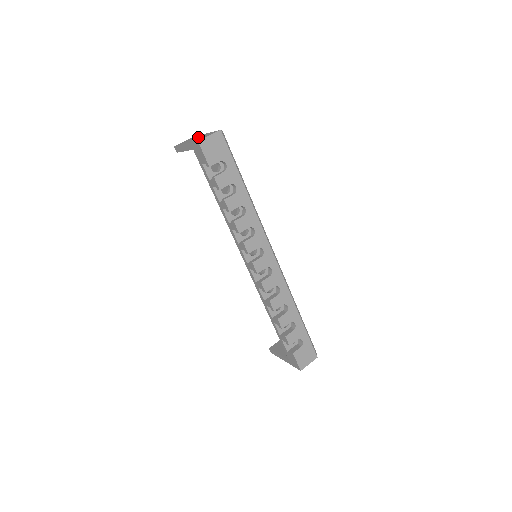
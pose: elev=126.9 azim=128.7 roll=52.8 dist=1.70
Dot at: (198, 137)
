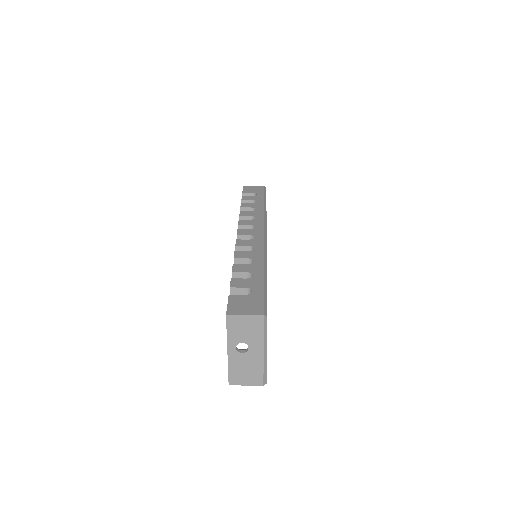
Dot at: occluded
